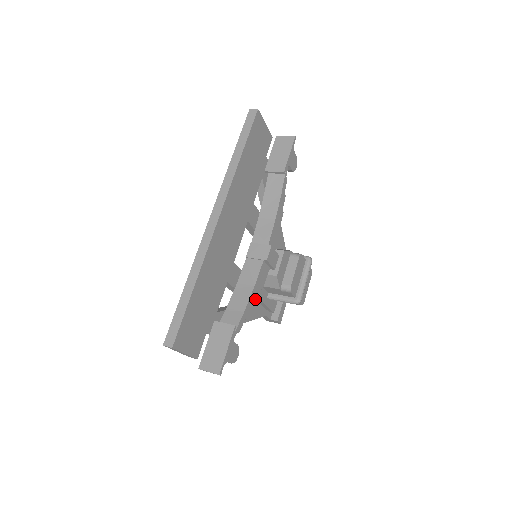
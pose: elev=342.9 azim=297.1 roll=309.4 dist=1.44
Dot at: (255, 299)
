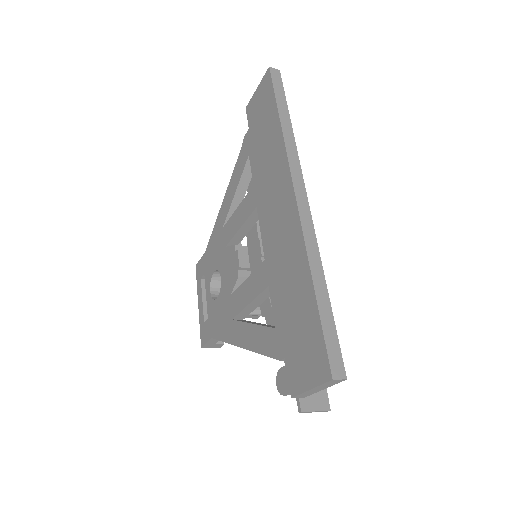
Dot at: occluded
